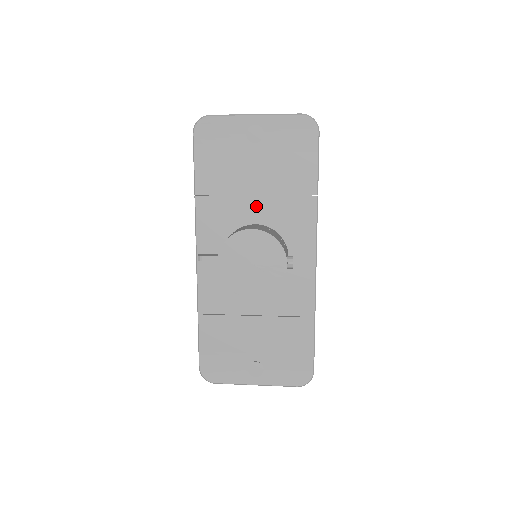
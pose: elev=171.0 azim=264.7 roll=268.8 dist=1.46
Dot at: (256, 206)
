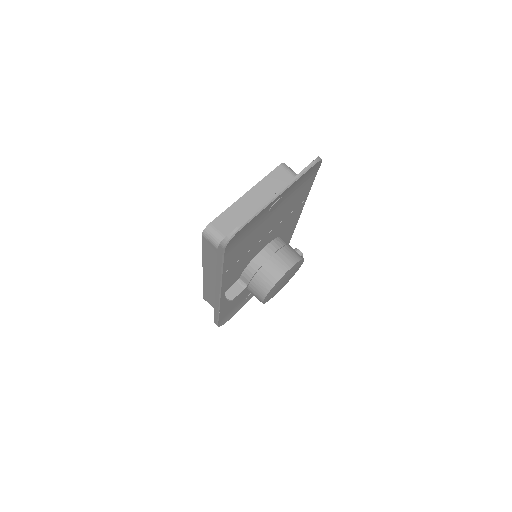
Dot at: (266, 239)
